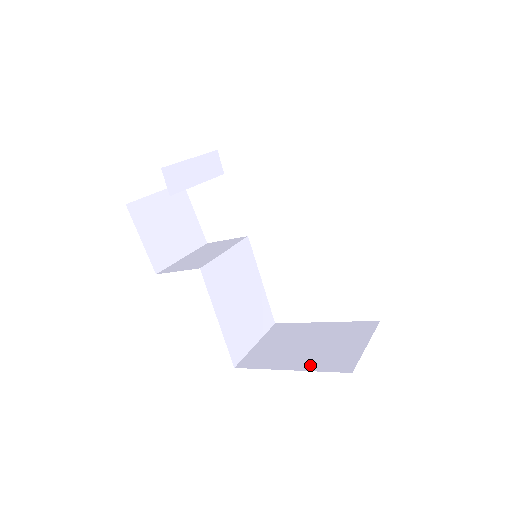
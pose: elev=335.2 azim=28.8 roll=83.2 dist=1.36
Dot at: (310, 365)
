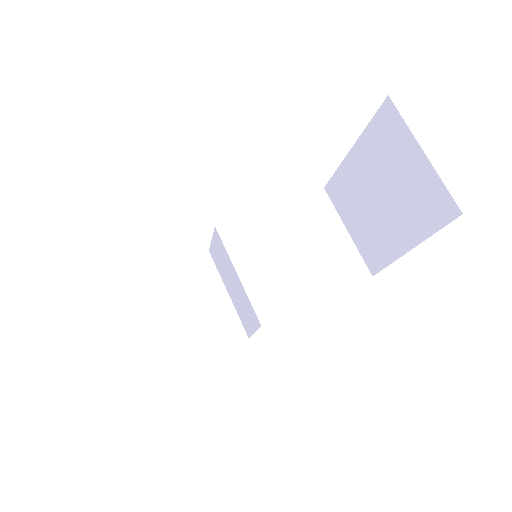
Dot at: (417, 231)
